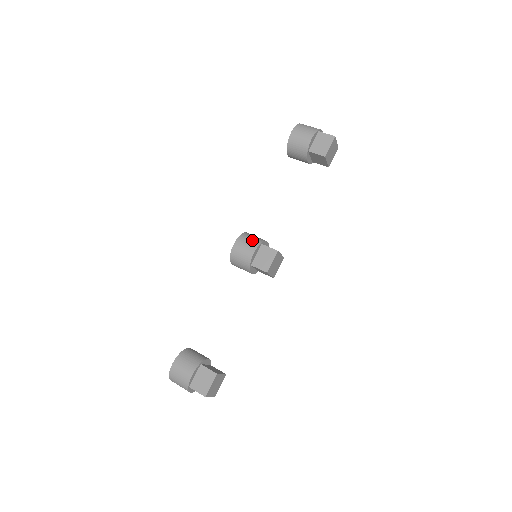
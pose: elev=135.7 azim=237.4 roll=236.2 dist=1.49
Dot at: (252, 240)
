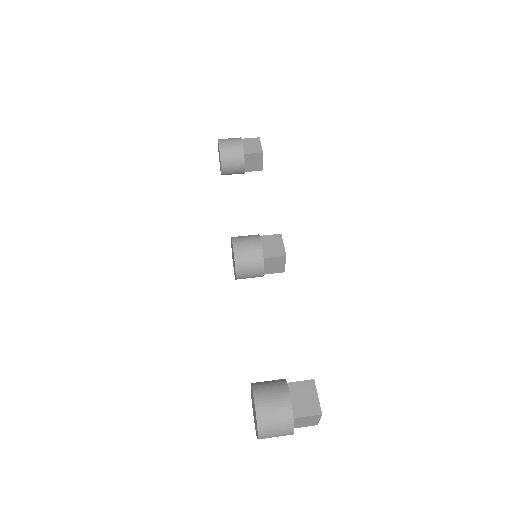
Dot at: (248, 236)
